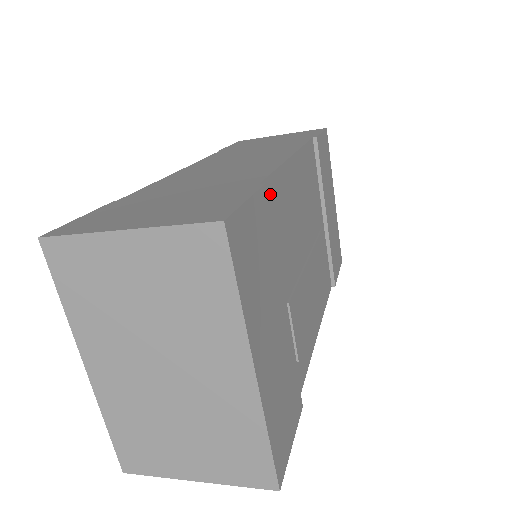
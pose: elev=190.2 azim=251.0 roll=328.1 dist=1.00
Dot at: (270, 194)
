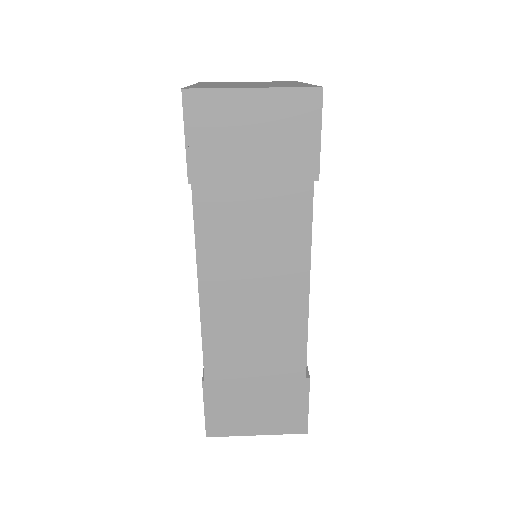
Dot at: occluded
